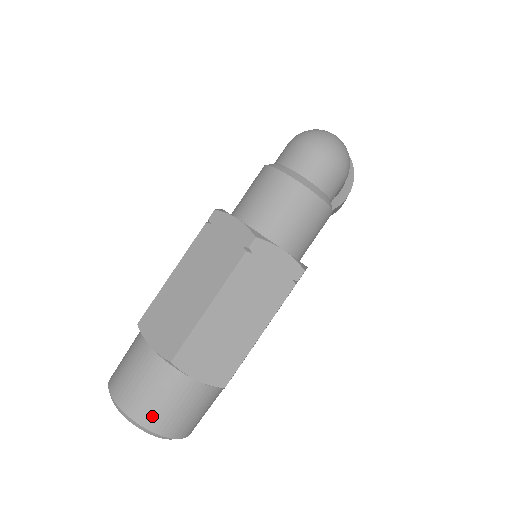
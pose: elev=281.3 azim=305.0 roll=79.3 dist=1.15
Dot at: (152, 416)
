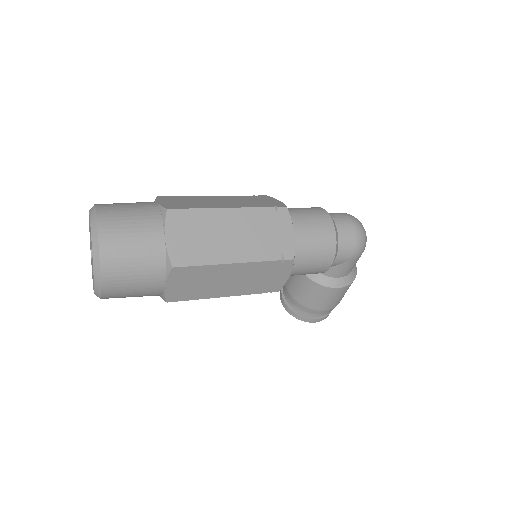
Dot at: (112, 227)
